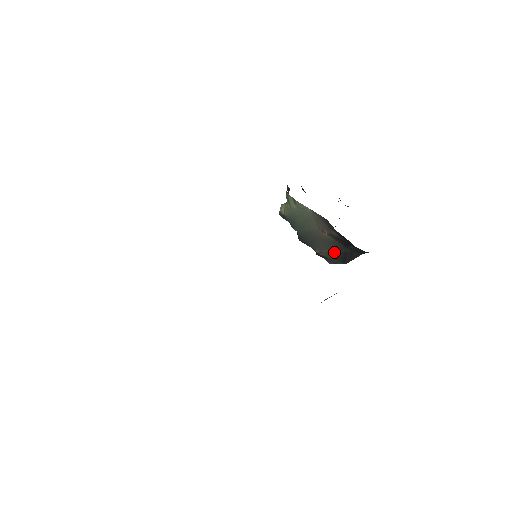
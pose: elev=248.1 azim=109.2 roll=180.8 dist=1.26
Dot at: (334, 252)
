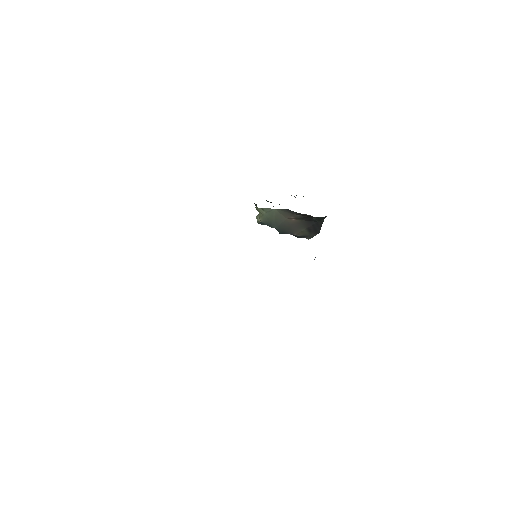
Dot at: (306, 229)
